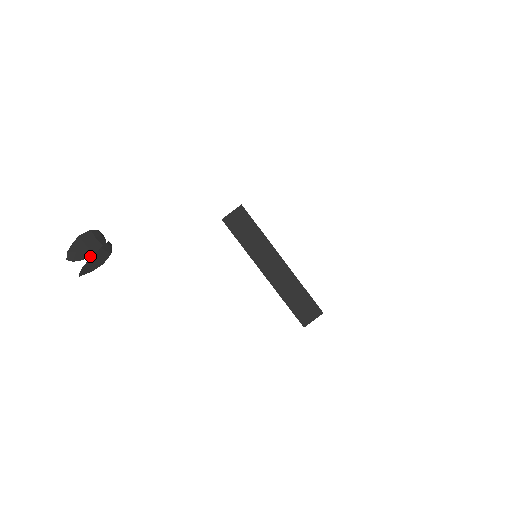
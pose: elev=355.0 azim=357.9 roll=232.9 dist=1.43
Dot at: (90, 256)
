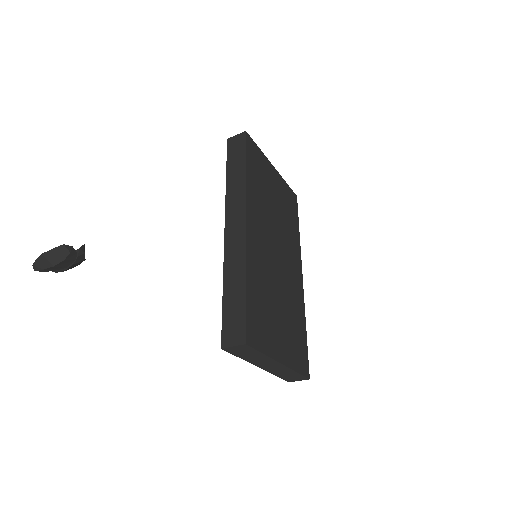
Dot at: (62, 268)
